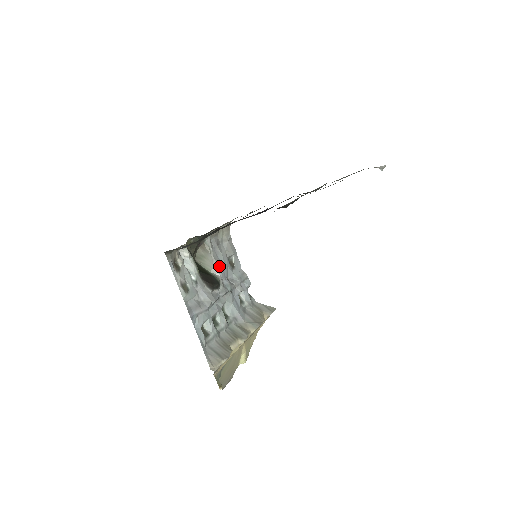
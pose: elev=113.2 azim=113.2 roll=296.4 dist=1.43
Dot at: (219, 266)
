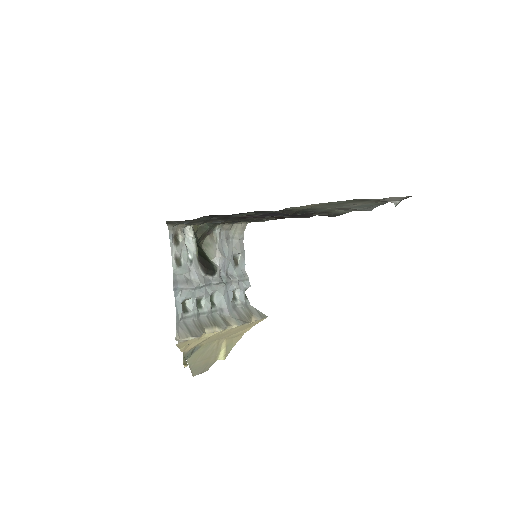
Dot at: (221, 257)
